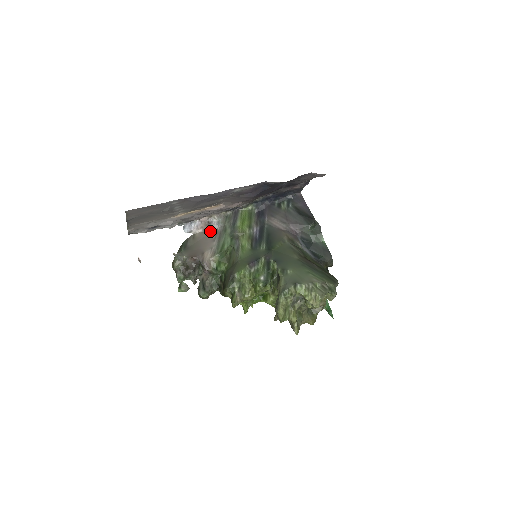
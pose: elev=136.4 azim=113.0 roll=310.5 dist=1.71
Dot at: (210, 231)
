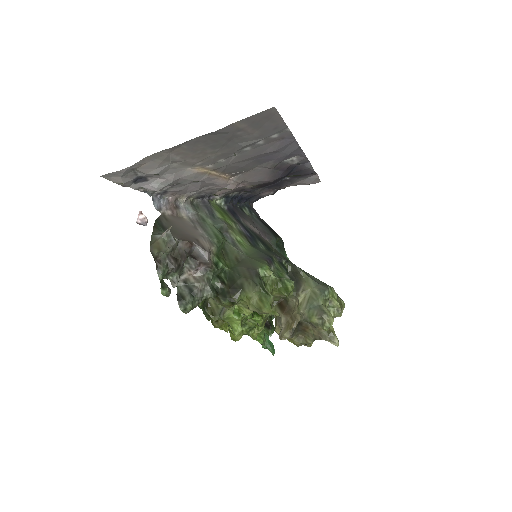
Dot at: (181, 217)
